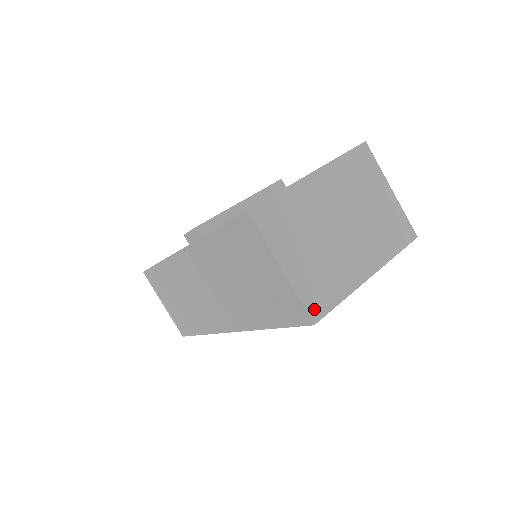
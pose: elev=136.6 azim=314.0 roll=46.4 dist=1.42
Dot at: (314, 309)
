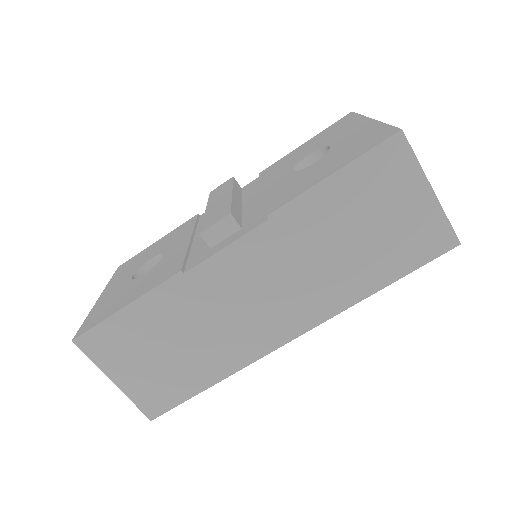
Dot at: occluded
